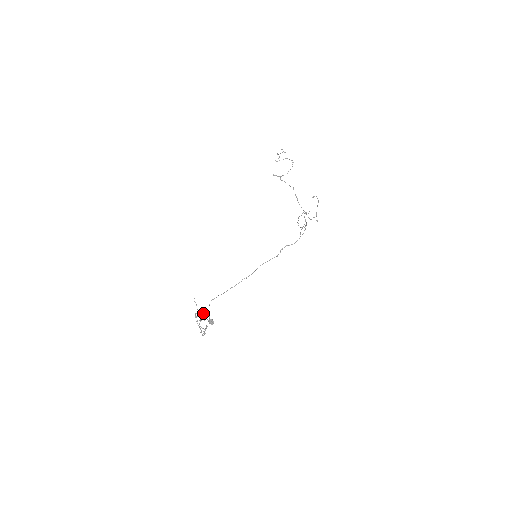
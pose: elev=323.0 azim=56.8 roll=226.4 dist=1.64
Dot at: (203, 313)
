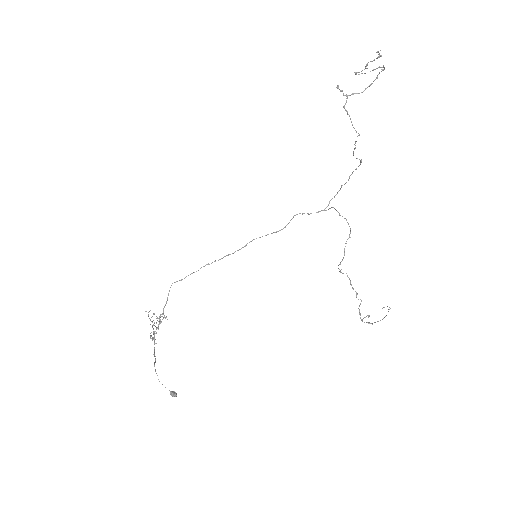
Dot at: occluded
